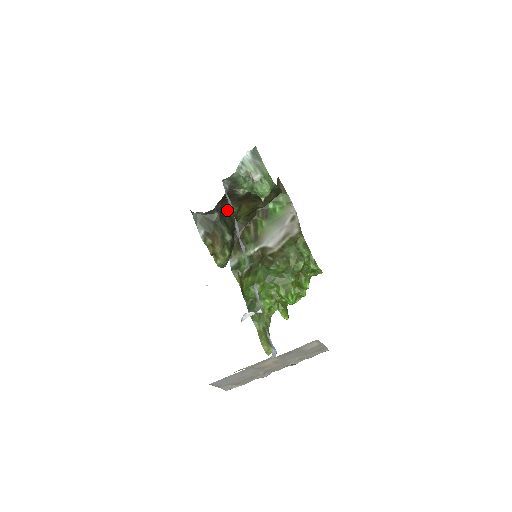
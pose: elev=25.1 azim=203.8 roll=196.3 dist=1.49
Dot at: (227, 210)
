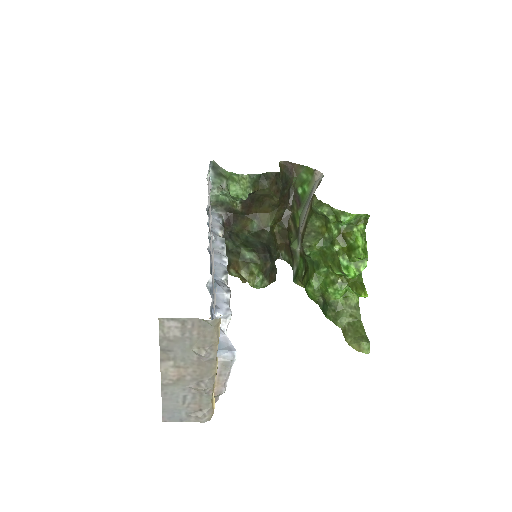
Dot at: (248, 230)
